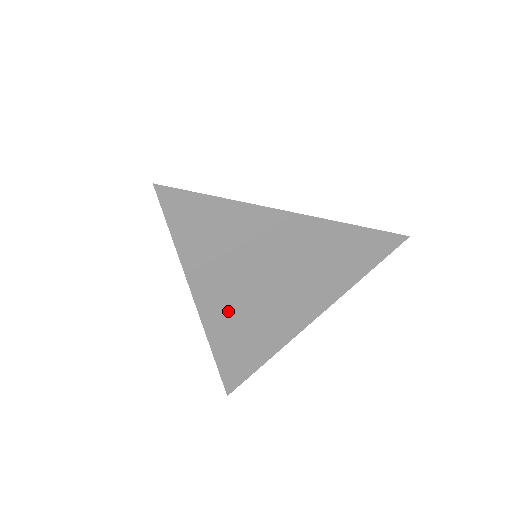
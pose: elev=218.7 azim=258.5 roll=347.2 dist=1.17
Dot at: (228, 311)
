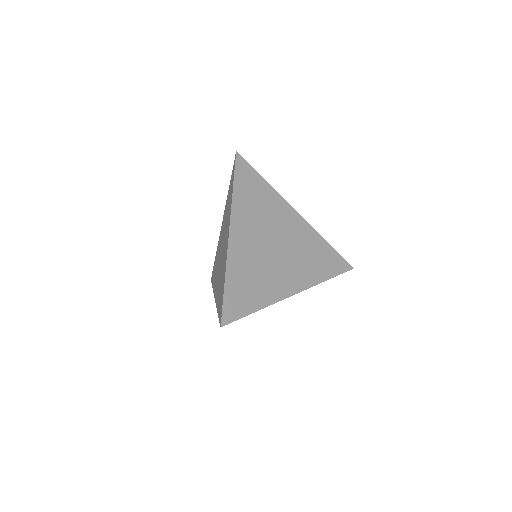
Dot at: (246, 249)
